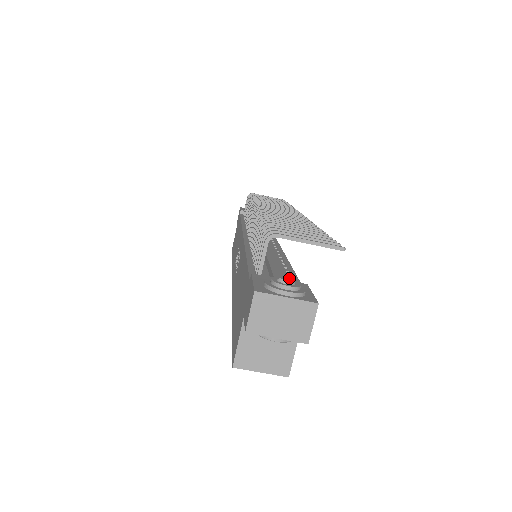
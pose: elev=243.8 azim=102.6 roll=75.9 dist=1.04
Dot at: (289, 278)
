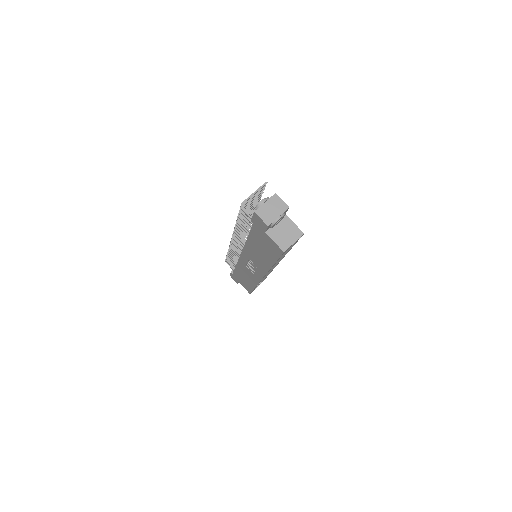
Dot at: occluded
